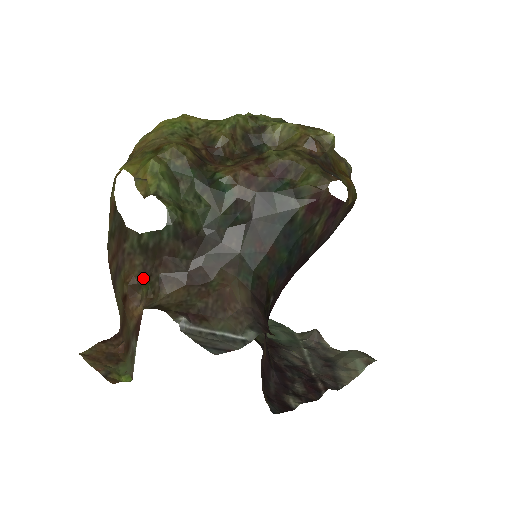
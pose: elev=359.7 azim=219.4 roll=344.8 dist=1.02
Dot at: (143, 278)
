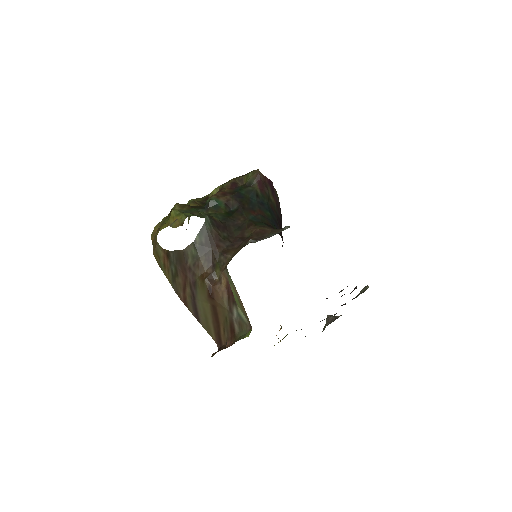
Dot at: (212, 267)
